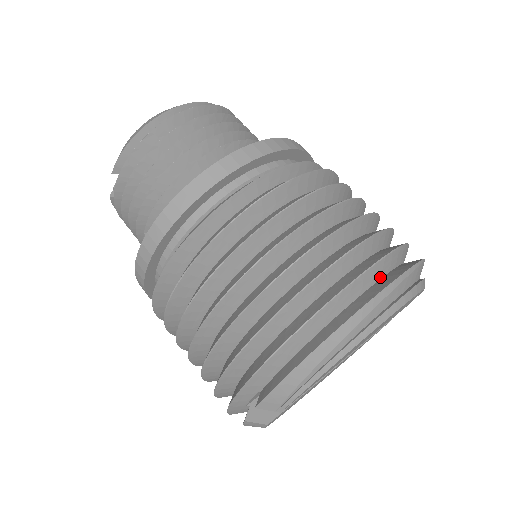
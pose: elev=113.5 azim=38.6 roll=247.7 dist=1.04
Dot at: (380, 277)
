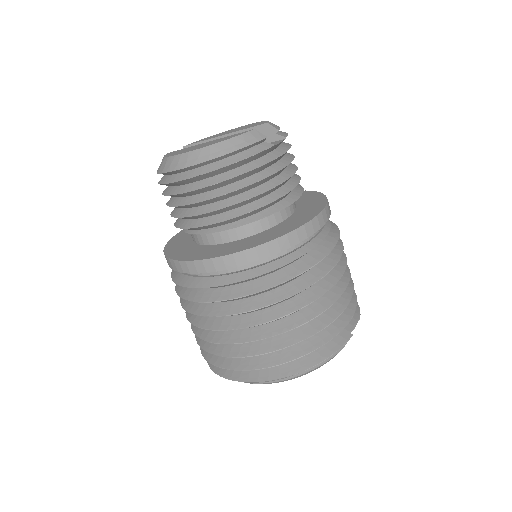
Dot at: occluded
